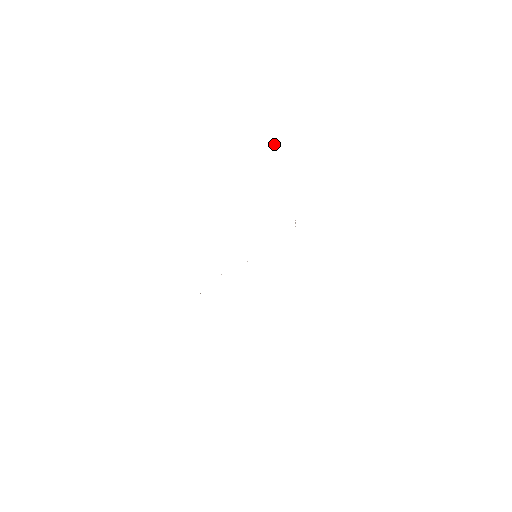
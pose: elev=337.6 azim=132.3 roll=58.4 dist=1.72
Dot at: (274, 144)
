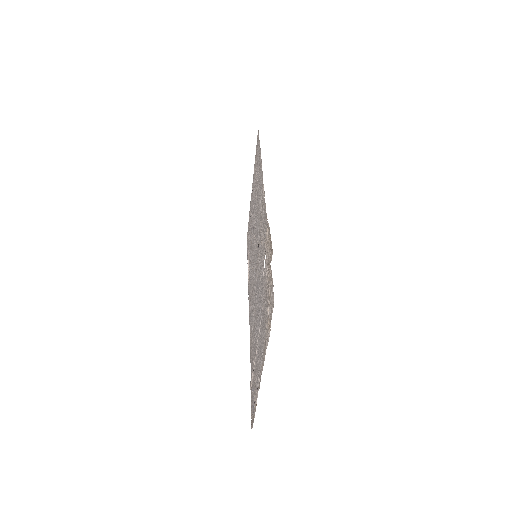
Dot at: occluded
